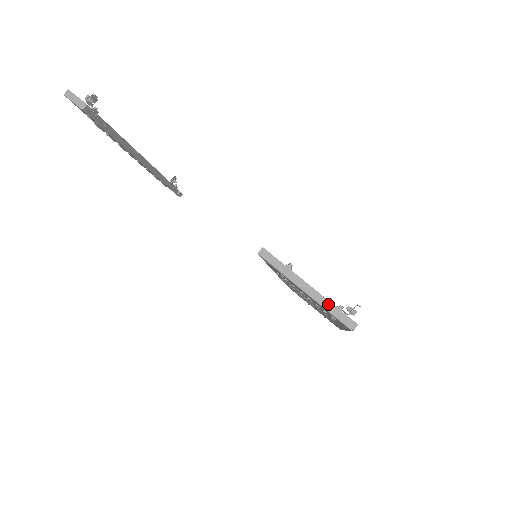
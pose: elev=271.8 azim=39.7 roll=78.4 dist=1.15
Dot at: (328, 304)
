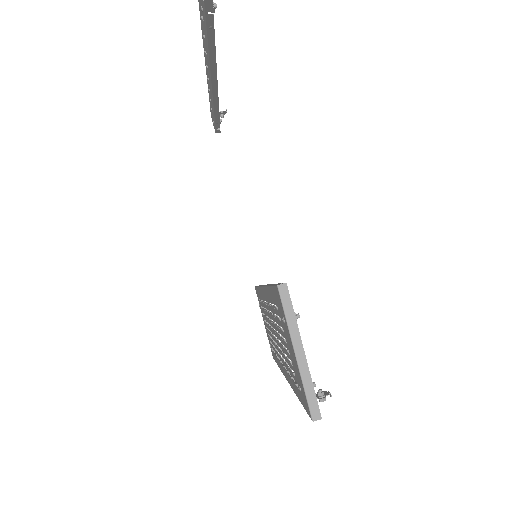
Dot at: (309, 381)
